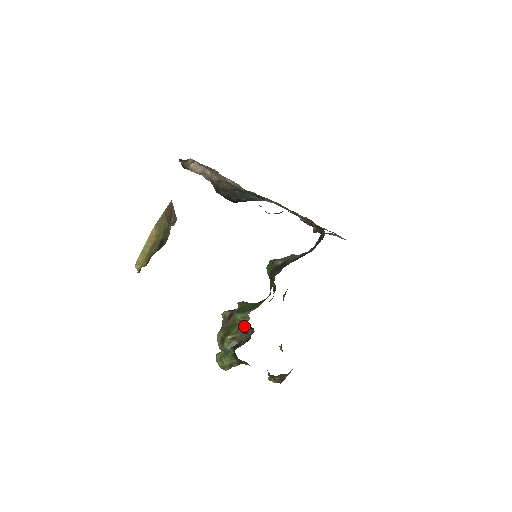
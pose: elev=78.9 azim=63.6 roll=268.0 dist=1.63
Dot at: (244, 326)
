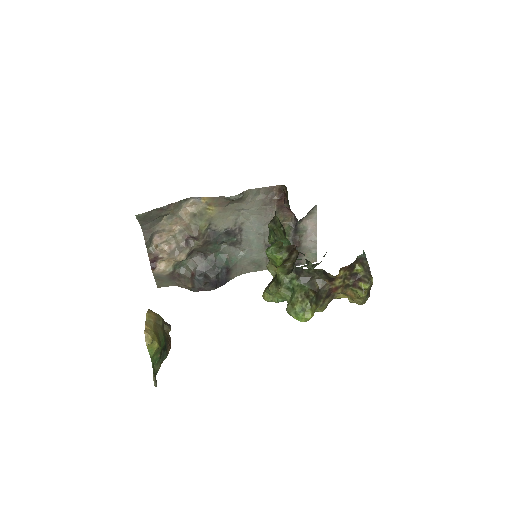
Dot at: (283, 250)
